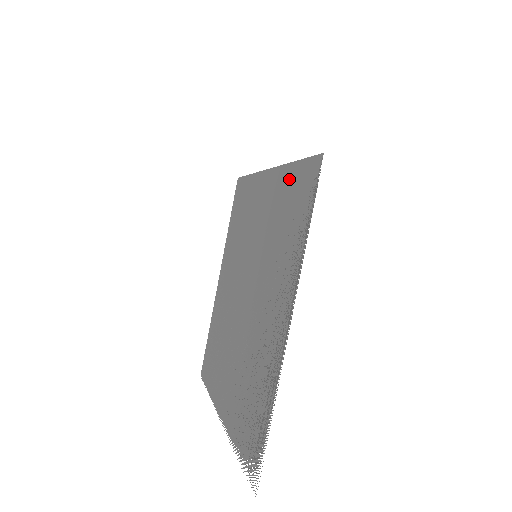
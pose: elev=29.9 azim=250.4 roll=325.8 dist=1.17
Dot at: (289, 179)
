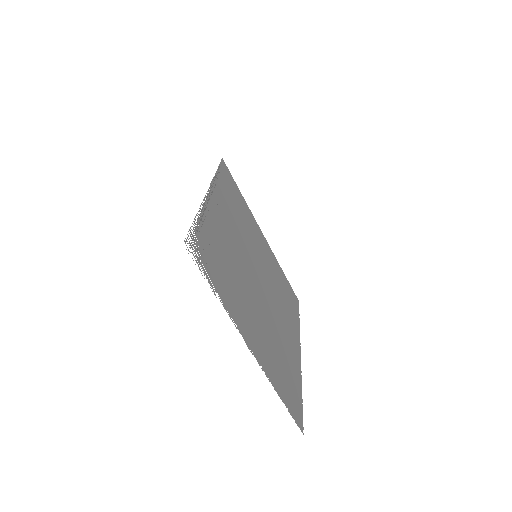
Dot at: (242, 201)
